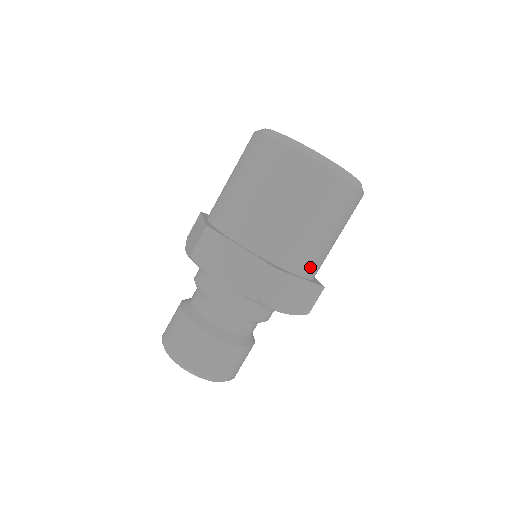
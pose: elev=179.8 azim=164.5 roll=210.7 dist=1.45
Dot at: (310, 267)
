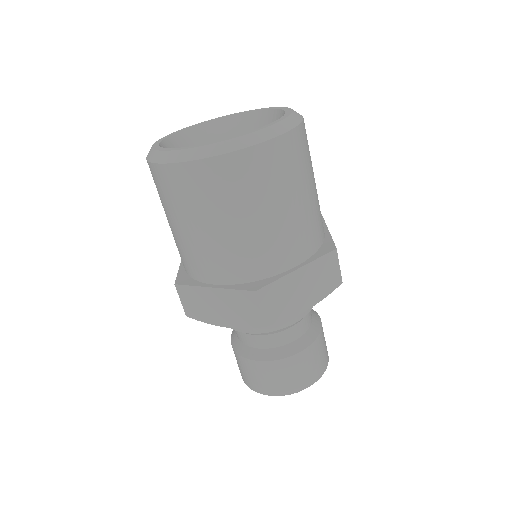
Dot at: occluded
